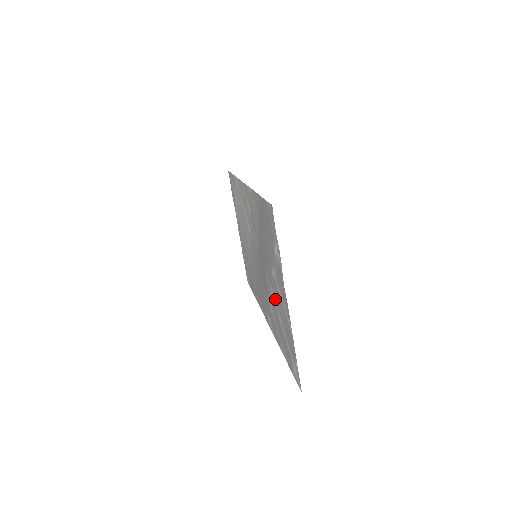
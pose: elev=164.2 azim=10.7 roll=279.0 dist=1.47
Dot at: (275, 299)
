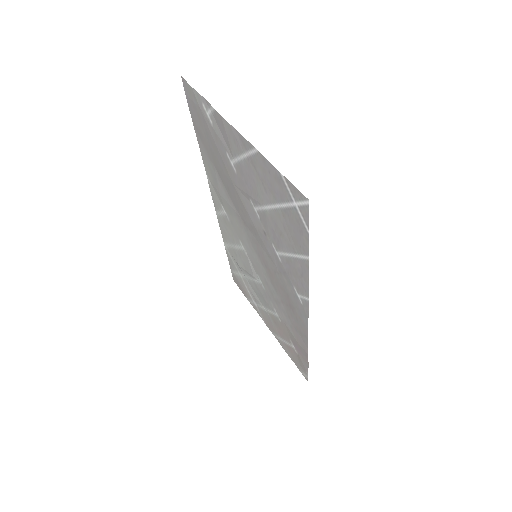
Dot at: (255, 200)
